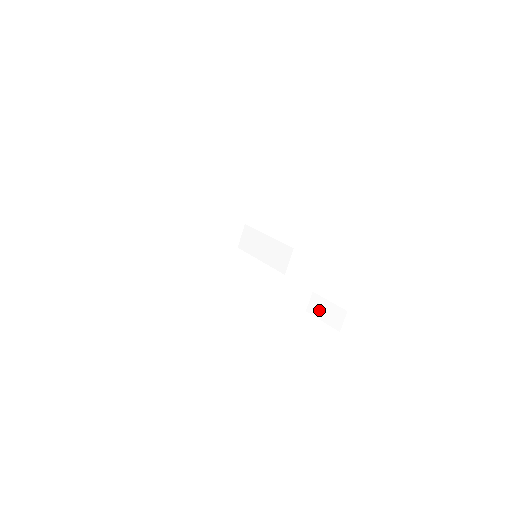
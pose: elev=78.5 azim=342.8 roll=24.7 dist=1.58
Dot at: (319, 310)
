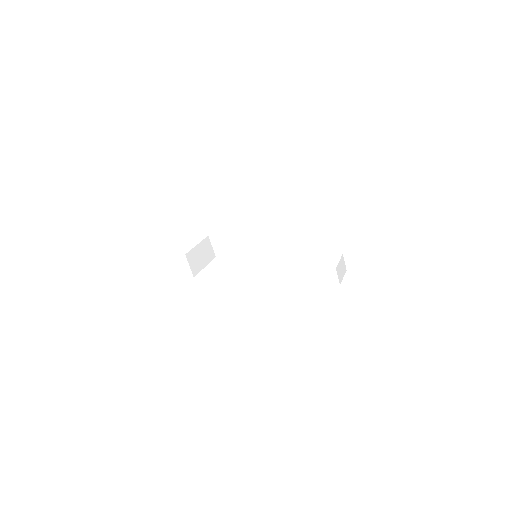
Dot at: (358, 263)
